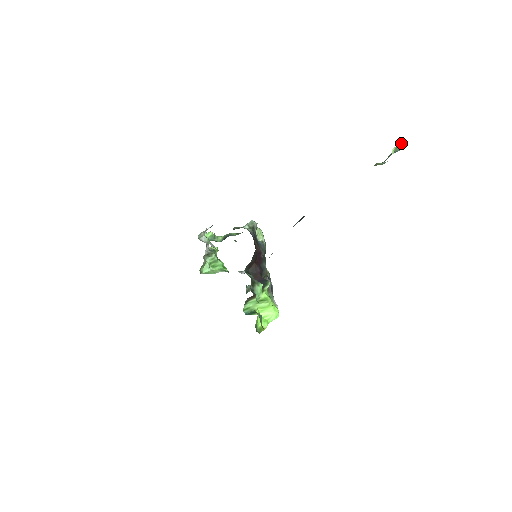
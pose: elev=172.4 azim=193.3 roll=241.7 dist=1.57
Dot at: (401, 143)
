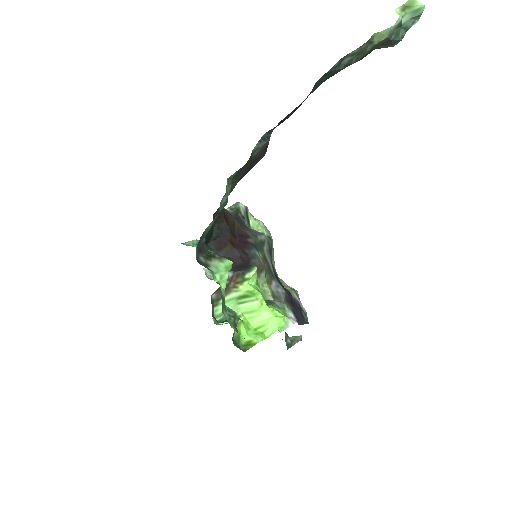
Dot at: out of frame
